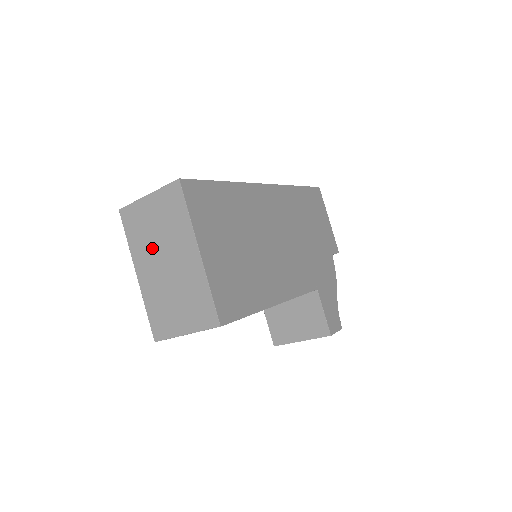
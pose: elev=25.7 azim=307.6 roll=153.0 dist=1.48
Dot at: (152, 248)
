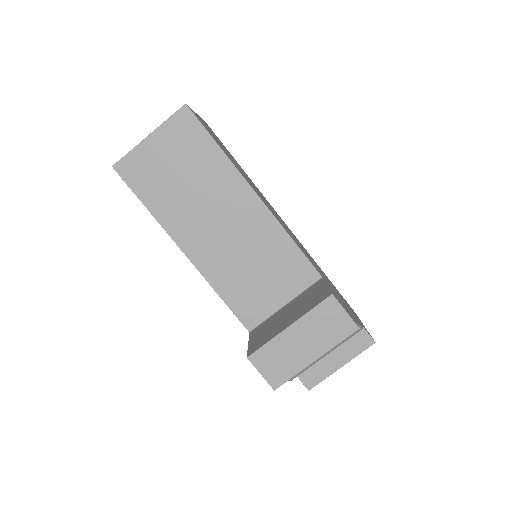
Dot at: occluded
